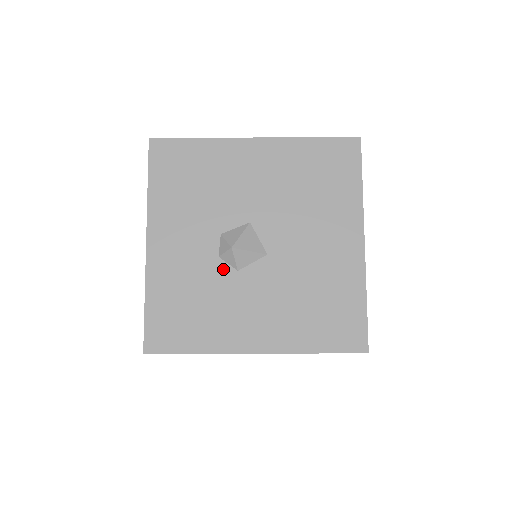
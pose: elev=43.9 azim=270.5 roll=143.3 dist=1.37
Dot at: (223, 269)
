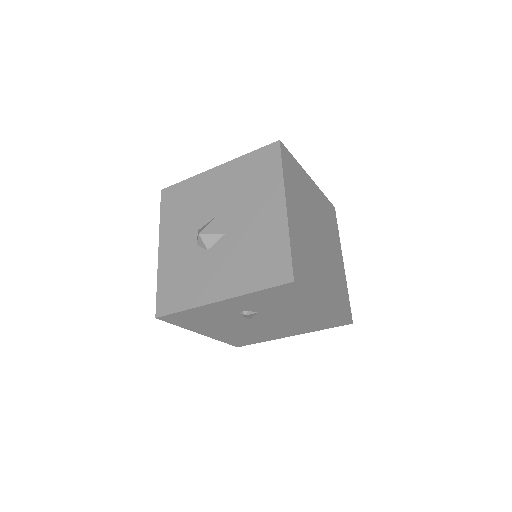
Dot at: (199, 252)
